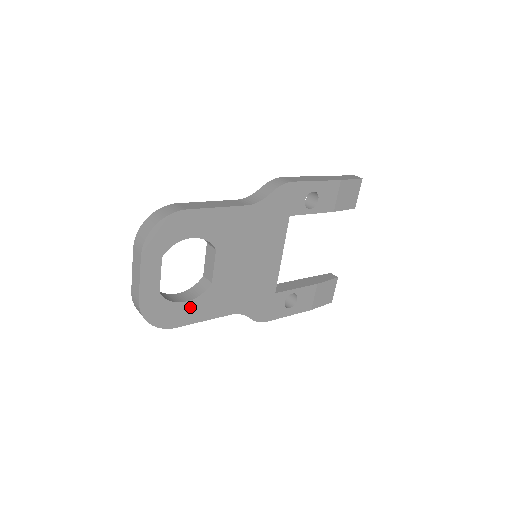
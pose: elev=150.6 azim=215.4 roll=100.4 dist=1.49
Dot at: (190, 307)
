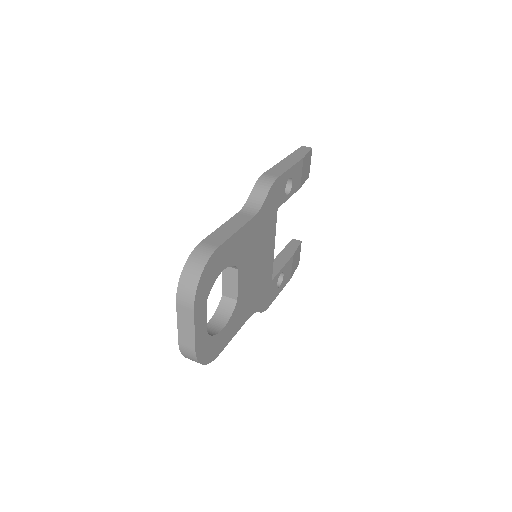
Dot at: (226, 331)
